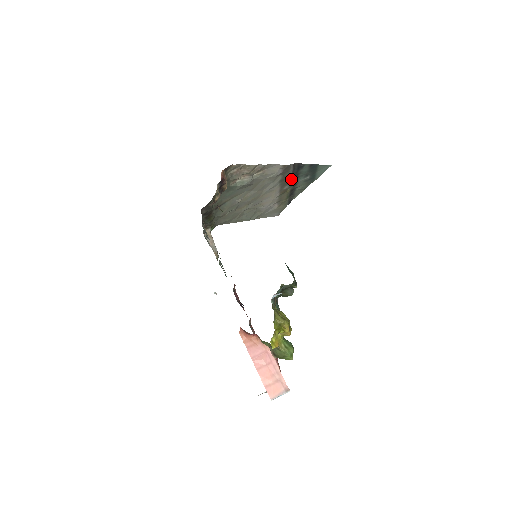
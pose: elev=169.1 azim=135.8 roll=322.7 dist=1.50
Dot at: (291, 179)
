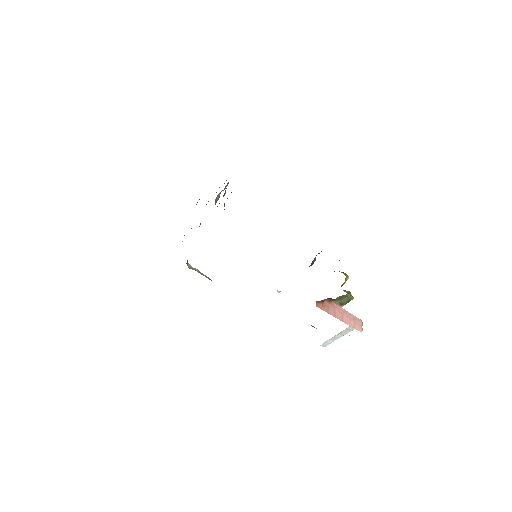
Dot at: occluded
